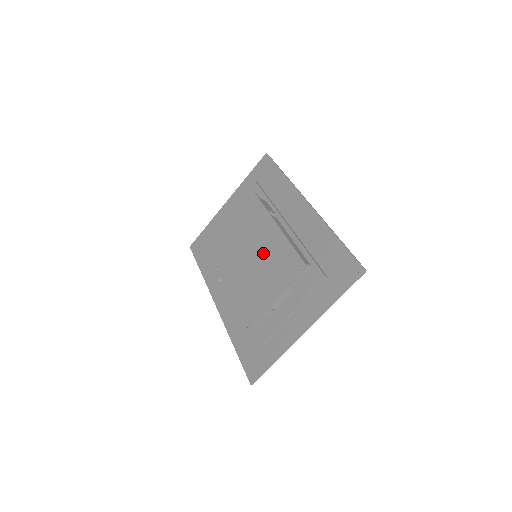
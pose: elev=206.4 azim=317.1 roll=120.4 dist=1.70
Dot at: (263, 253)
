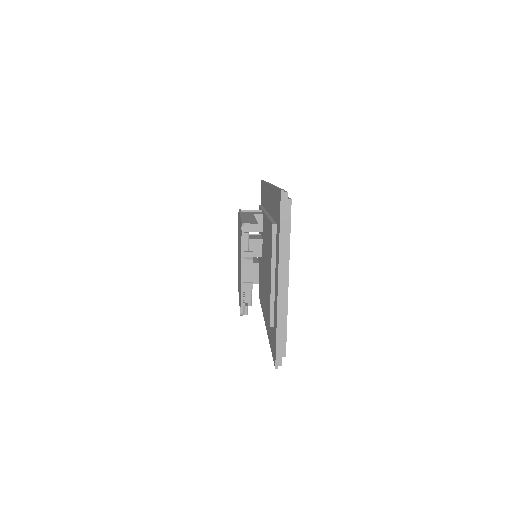
Dot at: occluded
